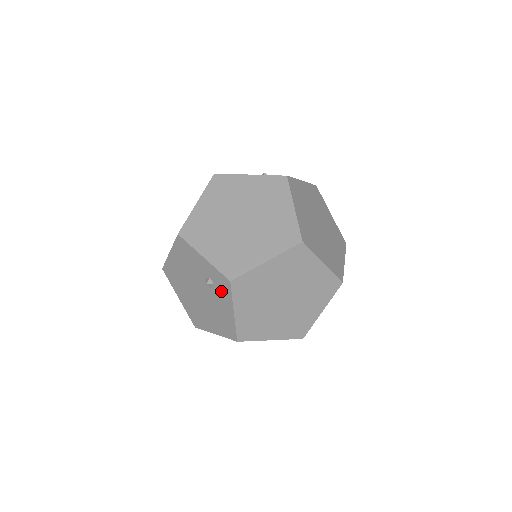
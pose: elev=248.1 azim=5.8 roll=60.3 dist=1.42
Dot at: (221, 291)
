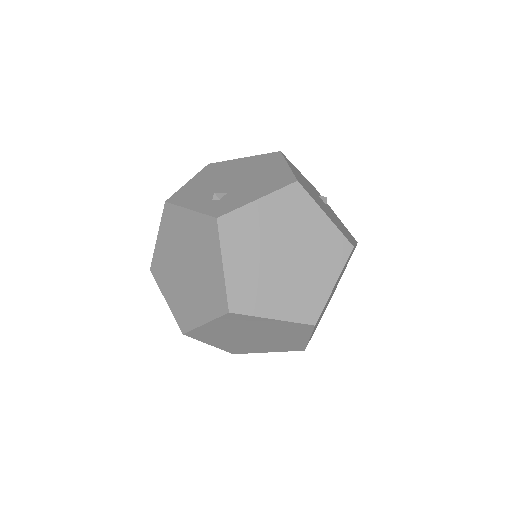
Dot at: occluded
